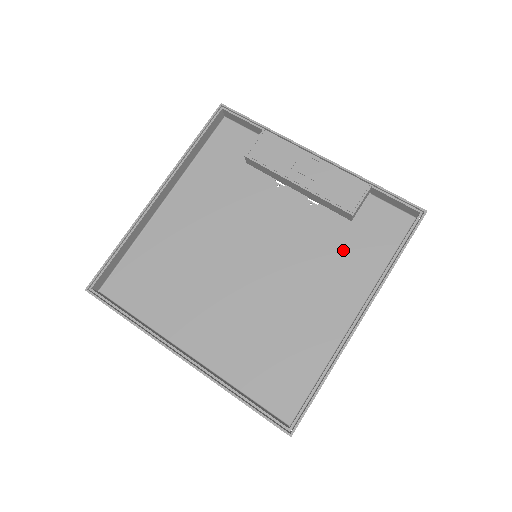
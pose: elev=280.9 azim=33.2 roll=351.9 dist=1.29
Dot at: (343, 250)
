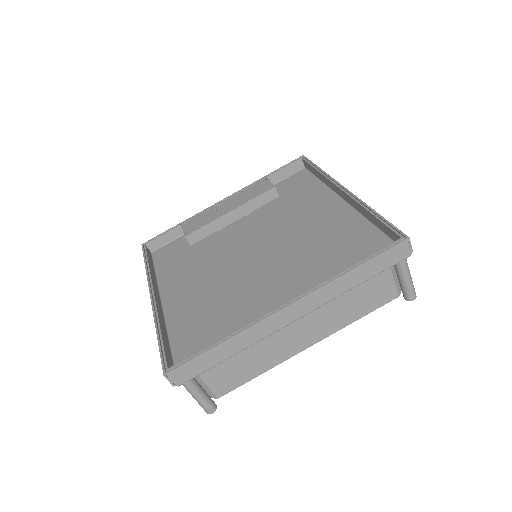
Dot at: (294, 202)
